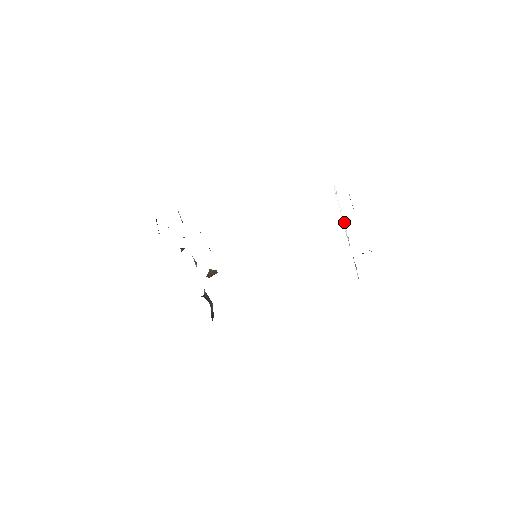
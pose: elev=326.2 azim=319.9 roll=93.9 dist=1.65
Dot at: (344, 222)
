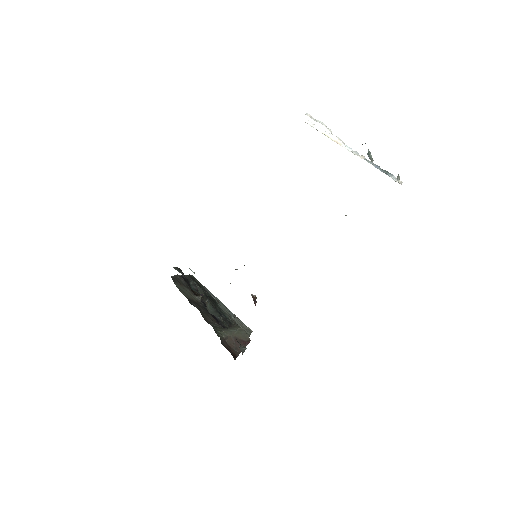
Dot at: (340, 141)
